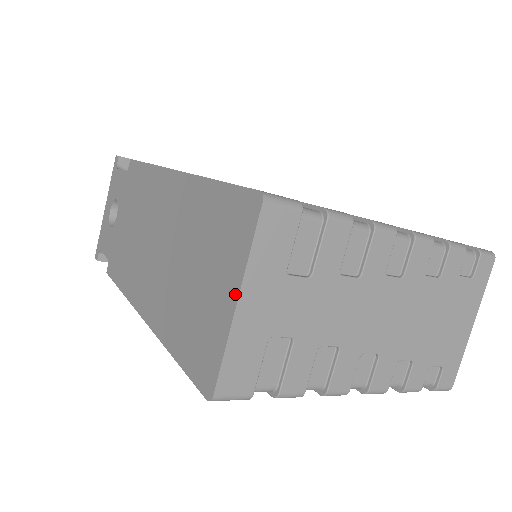
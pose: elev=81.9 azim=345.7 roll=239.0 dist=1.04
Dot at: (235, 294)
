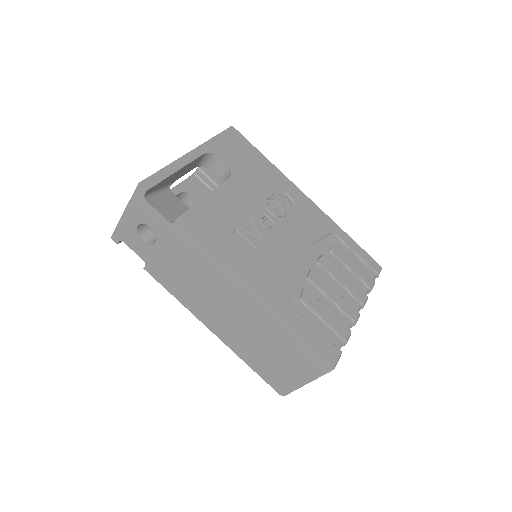
Dot at: (307, 381)
